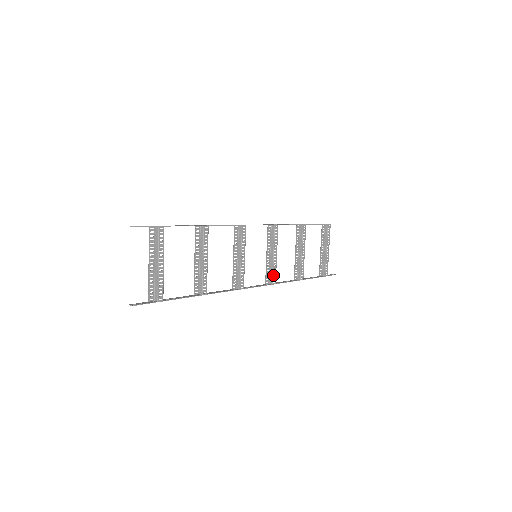
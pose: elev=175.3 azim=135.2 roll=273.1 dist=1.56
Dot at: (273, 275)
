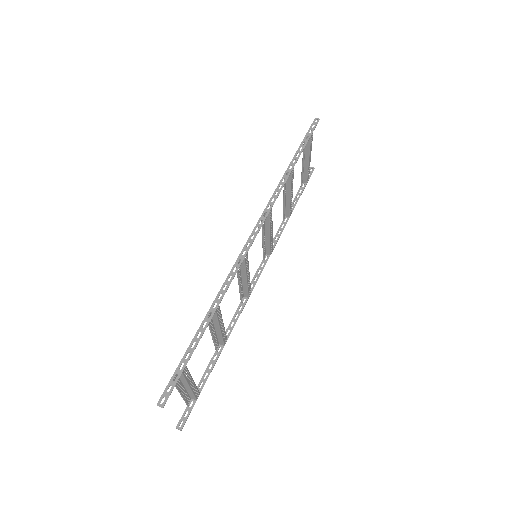
Dot at: (270, 248)
